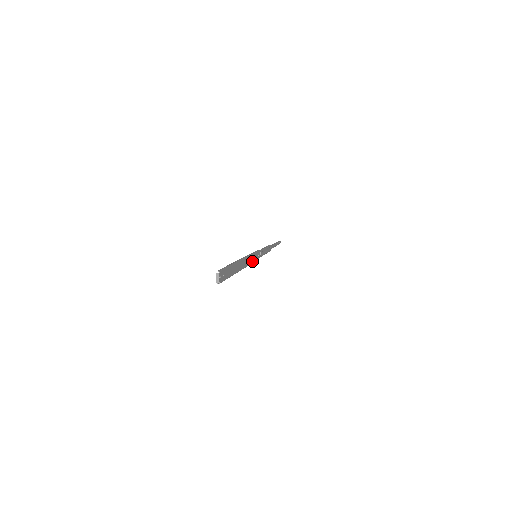
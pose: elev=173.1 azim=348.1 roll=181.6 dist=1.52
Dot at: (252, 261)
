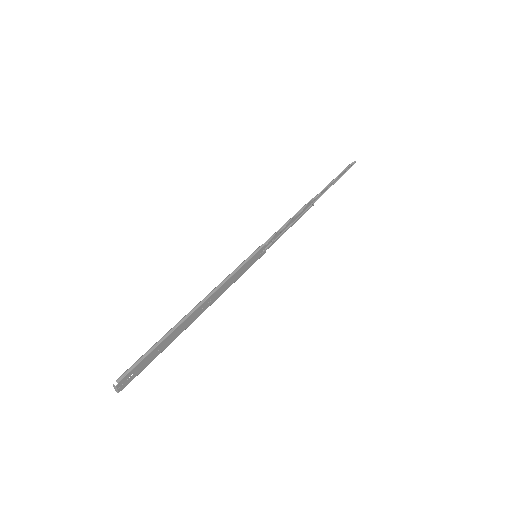
Dot at: (239, 276)
